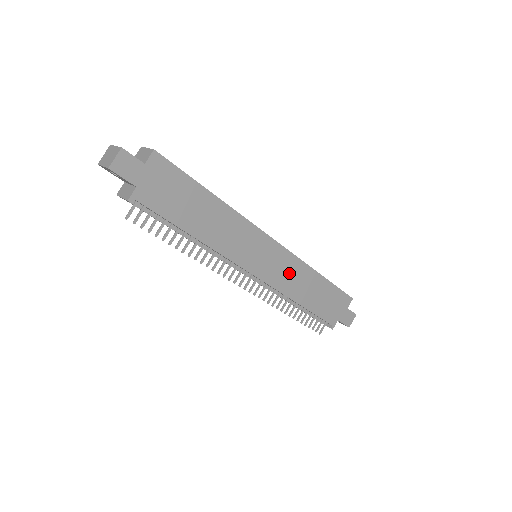
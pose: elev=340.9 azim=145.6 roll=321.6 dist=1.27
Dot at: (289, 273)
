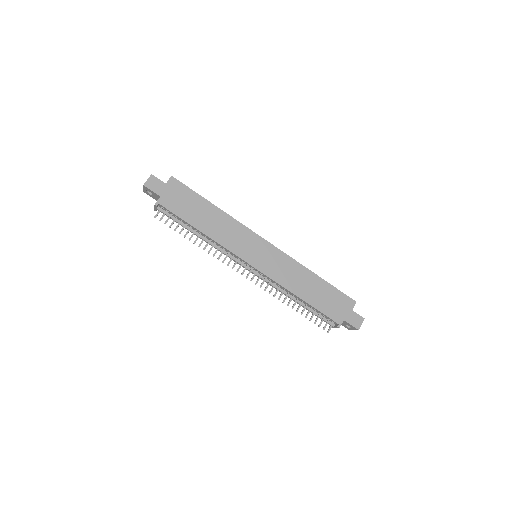
Dot at: (284, 269)
